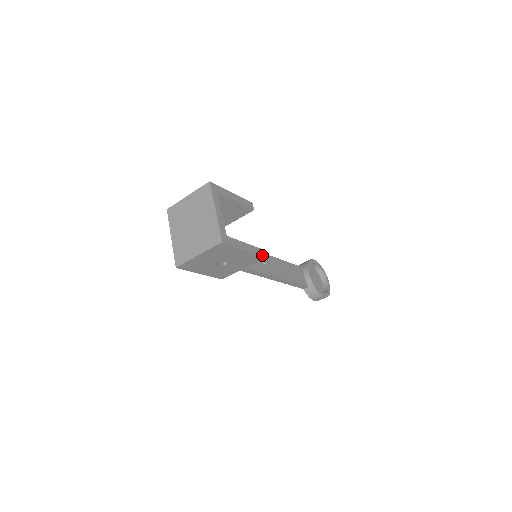
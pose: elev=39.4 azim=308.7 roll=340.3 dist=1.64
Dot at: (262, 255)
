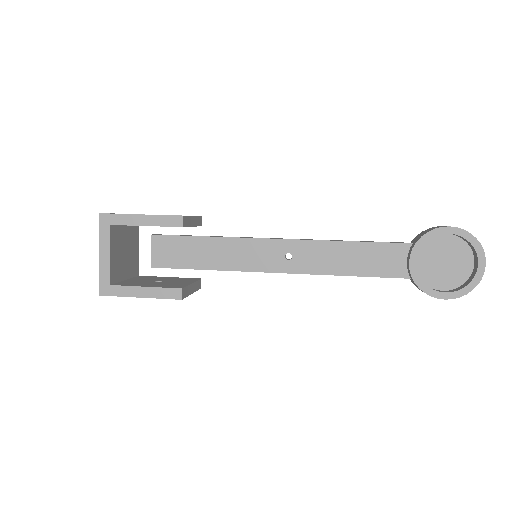
Dot at: (175, 297)
